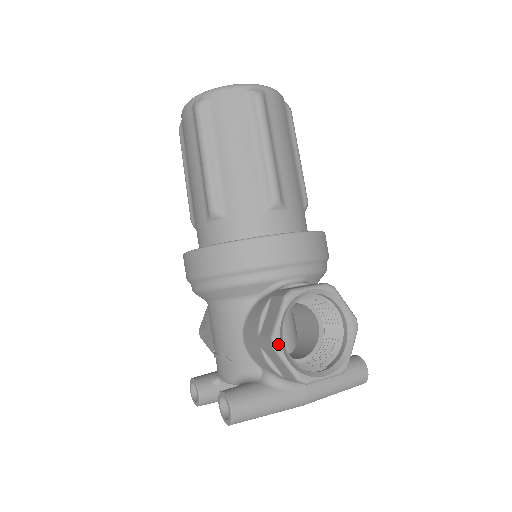
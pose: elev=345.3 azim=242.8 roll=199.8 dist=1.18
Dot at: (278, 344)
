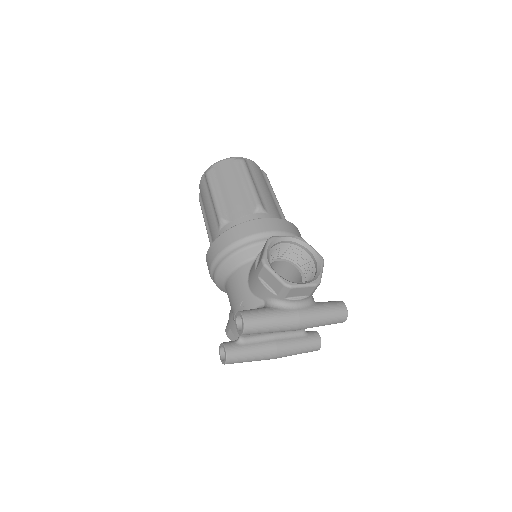
Dot at: (266, 262)
